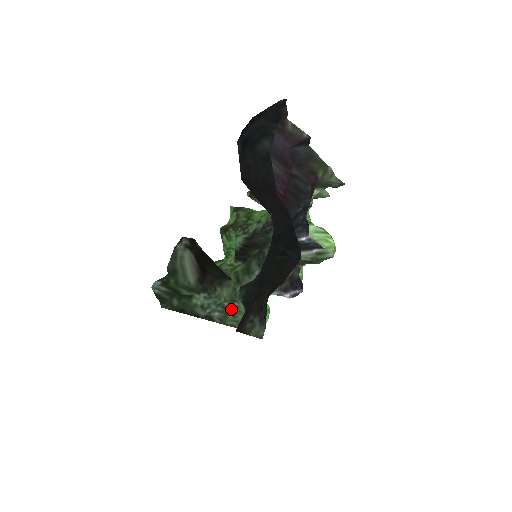
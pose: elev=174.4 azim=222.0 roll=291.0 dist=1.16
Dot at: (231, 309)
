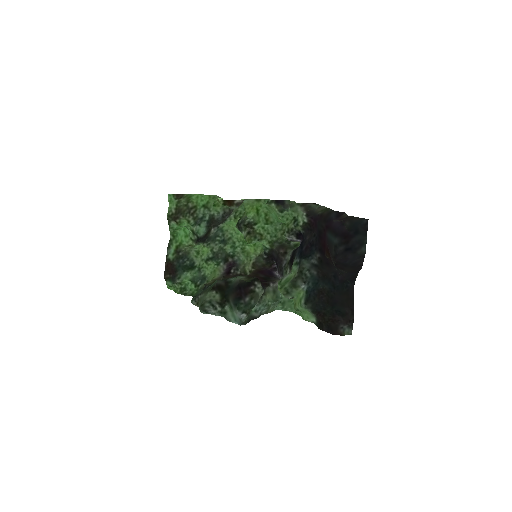
Dot at: (273, 305)
